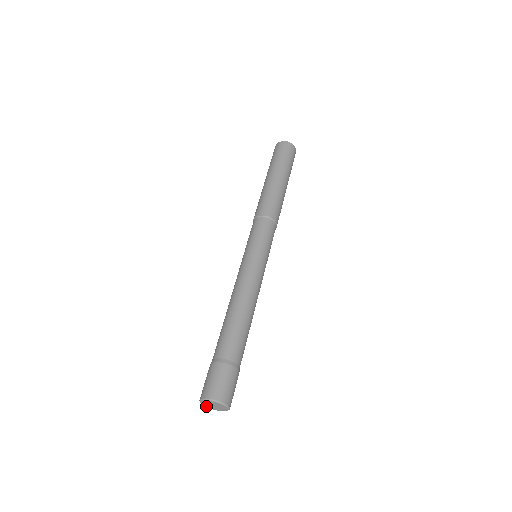
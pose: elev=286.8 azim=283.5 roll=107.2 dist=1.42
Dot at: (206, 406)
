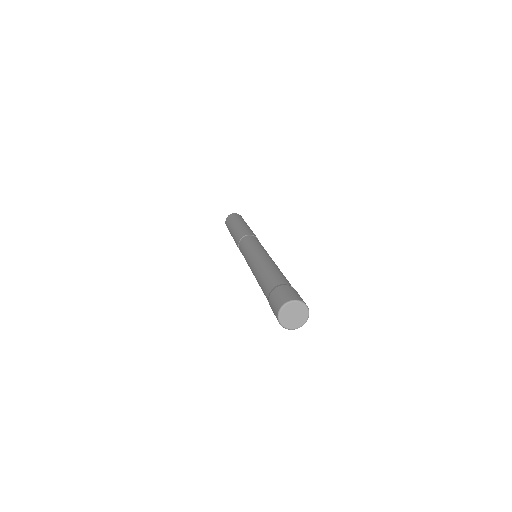
Dot at: (290, 327)
